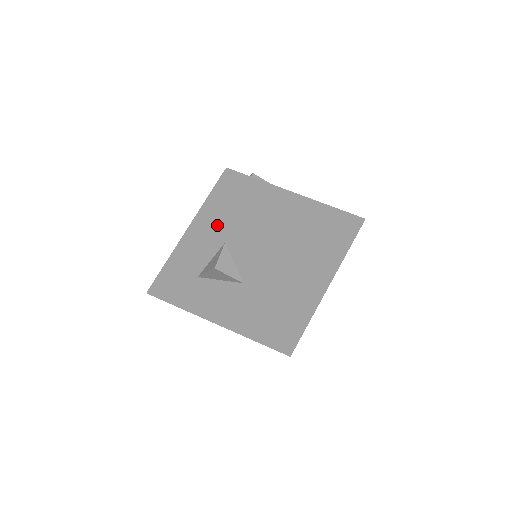
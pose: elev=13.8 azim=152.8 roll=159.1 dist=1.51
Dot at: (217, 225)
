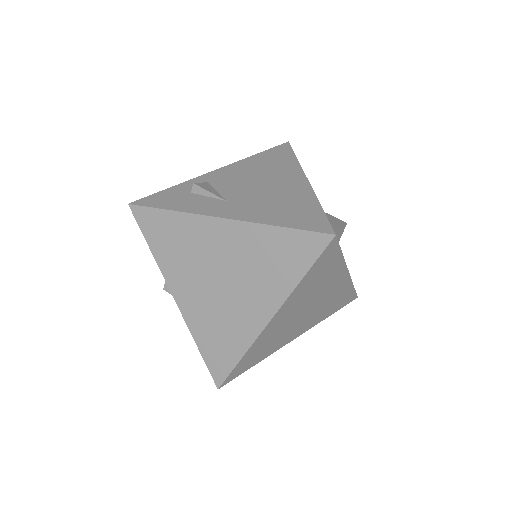
Dot at: occluded
